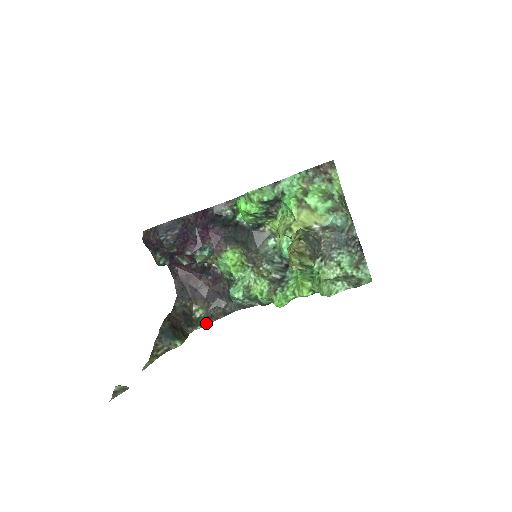
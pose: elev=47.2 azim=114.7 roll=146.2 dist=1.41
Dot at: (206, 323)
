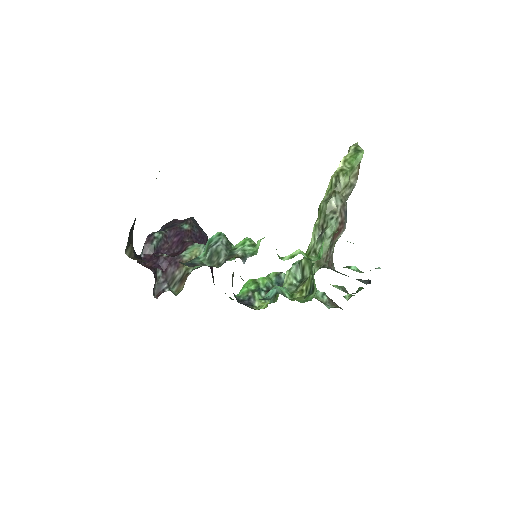
Dot at: occluded
